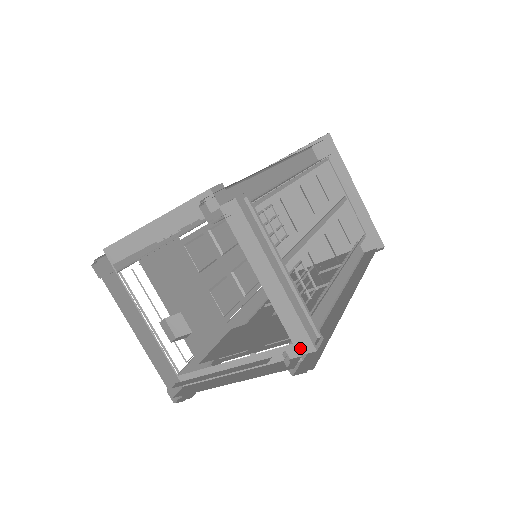
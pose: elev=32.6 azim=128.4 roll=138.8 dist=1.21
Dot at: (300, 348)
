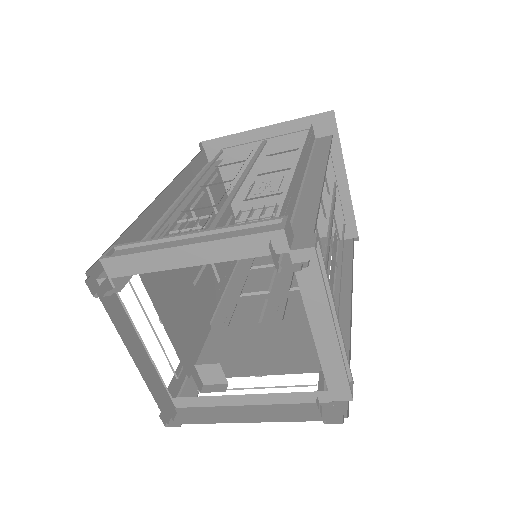
Dot at: (335, 395)
